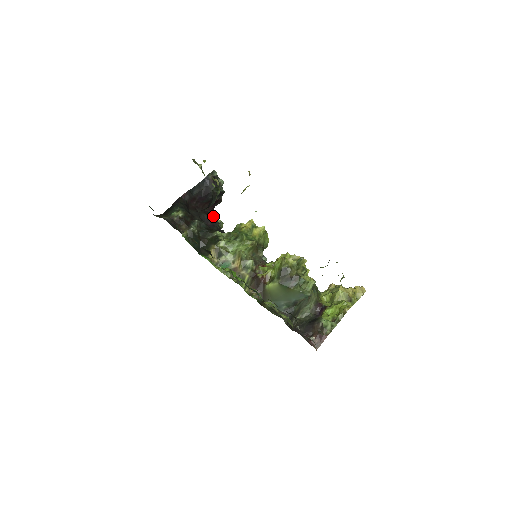
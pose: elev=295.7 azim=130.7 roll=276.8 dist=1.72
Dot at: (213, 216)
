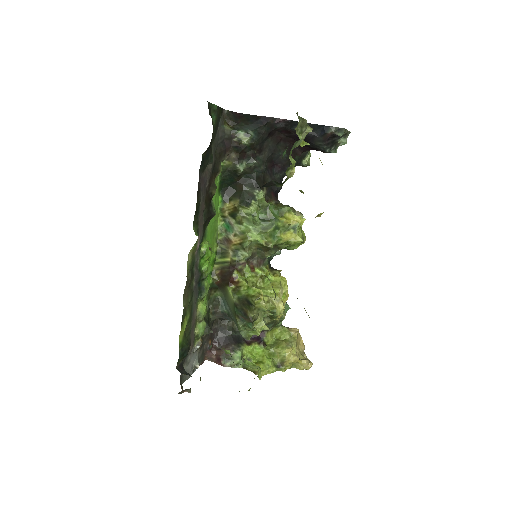
Dot at: (304, 153)
